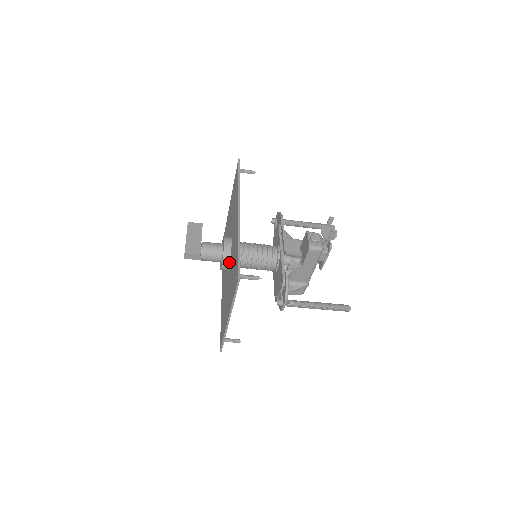
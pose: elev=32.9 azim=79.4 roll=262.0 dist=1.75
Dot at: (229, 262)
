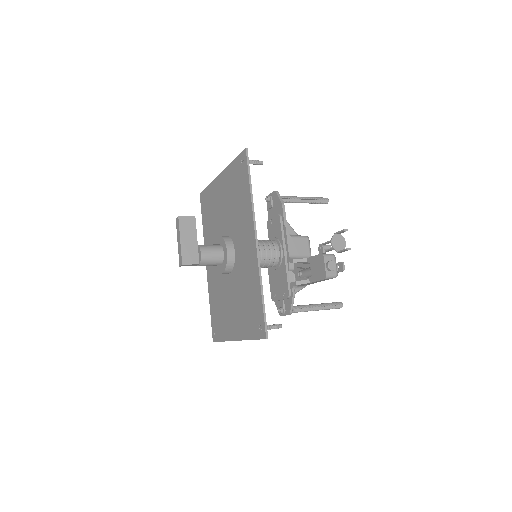
Dot at: (231, 271)
